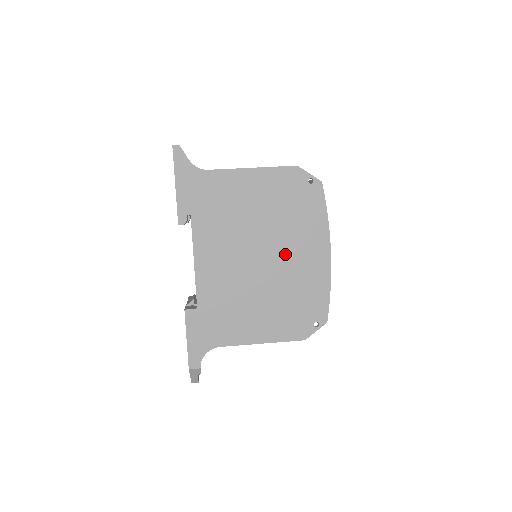
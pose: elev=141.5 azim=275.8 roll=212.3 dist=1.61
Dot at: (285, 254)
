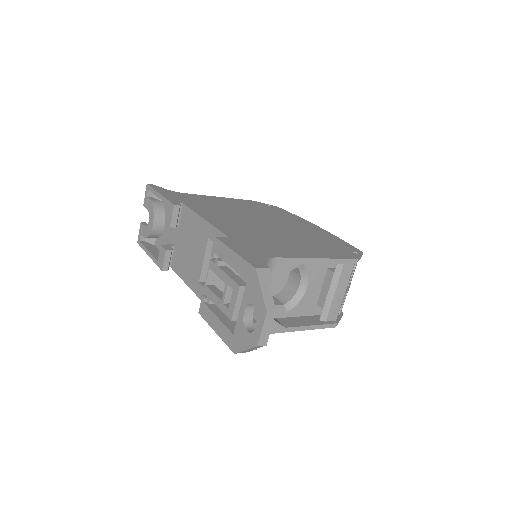
Dot at: (284, 224)
